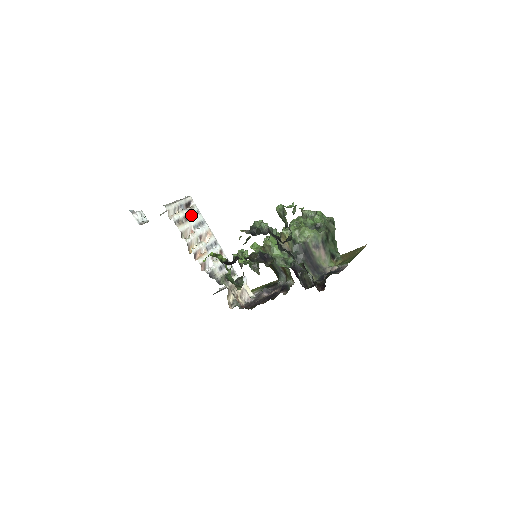
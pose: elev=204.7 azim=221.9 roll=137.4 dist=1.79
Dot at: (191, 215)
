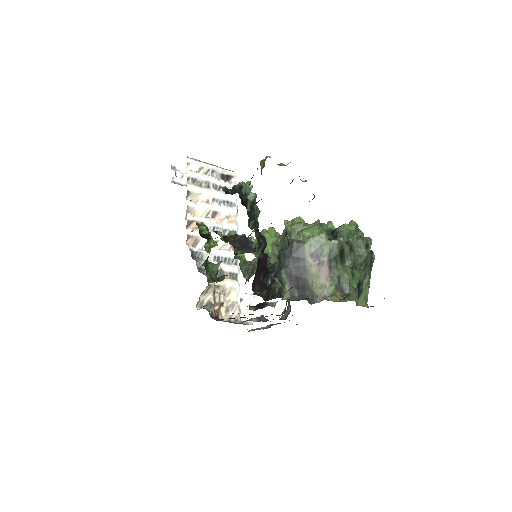
Dot at: occluded
